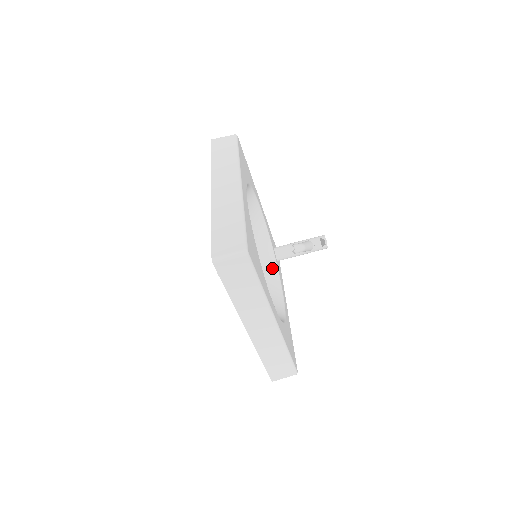
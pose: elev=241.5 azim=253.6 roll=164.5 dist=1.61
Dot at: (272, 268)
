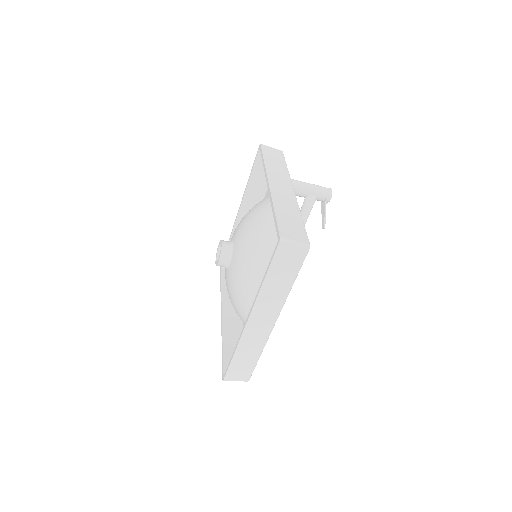
Dot at: occluded
